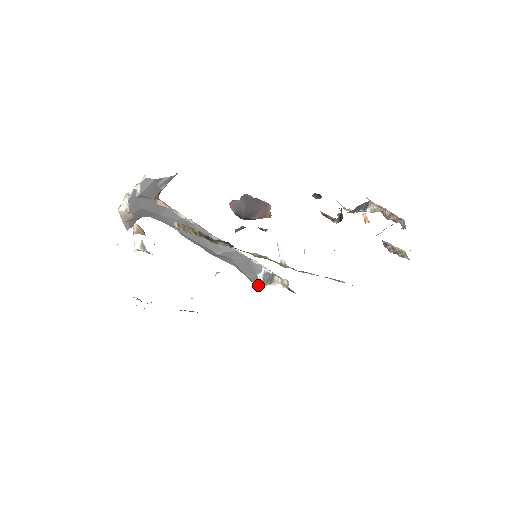
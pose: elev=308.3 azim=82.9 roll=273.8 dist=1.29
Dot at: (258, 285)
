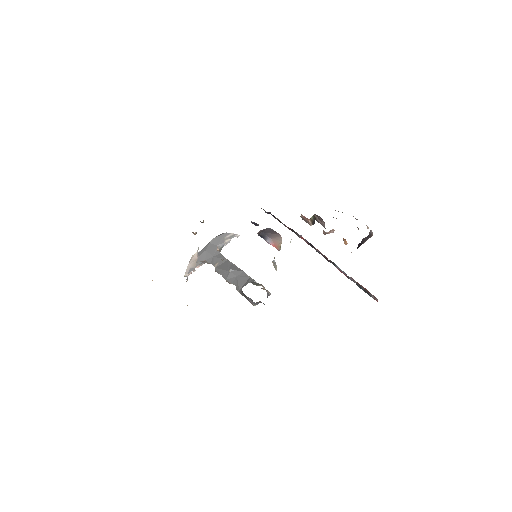
Dot at: occluded
